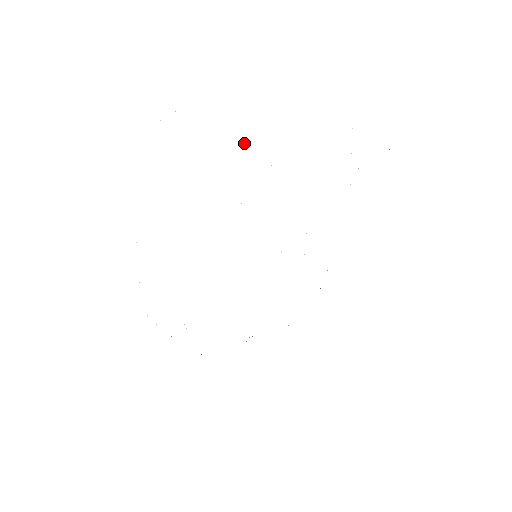
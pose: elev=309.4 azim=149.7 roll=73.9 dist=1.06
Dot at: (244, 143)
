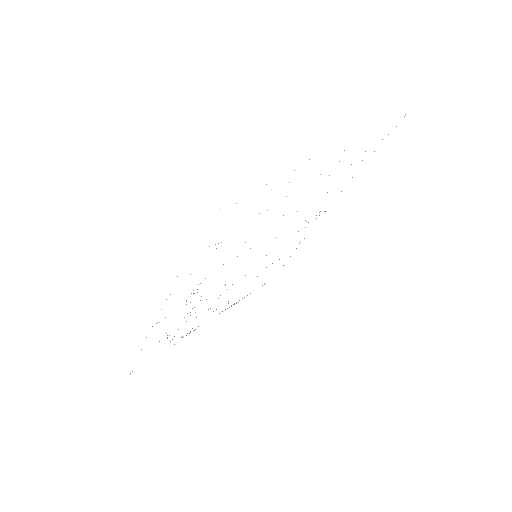
Dot at: occluded
